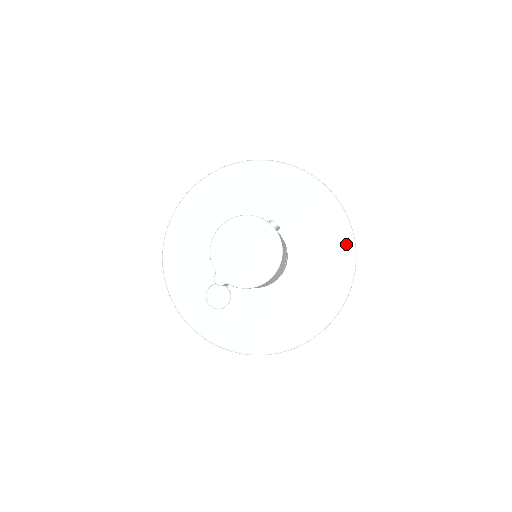
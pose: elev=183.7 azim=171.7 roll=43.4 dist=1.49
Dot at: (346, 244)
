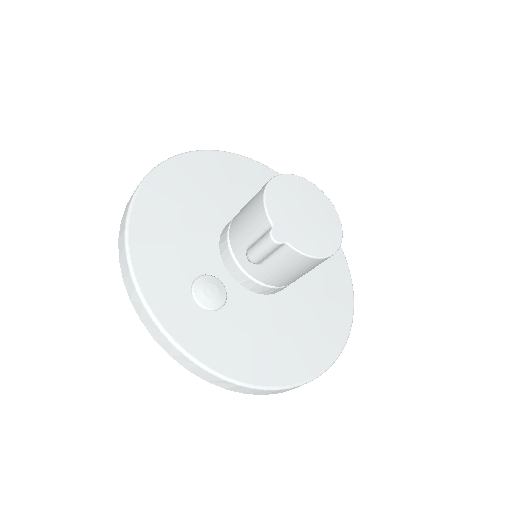
Dot at: (344, 271)
